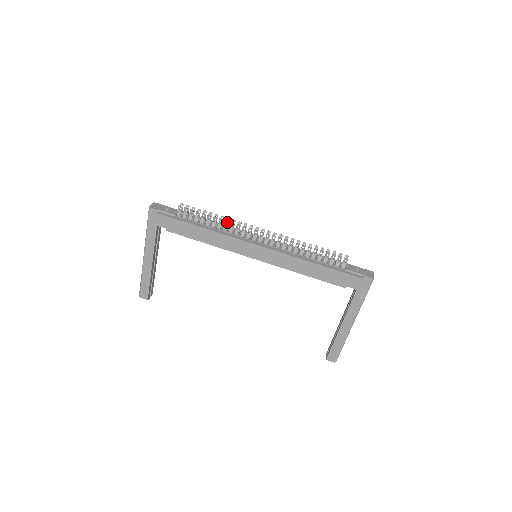
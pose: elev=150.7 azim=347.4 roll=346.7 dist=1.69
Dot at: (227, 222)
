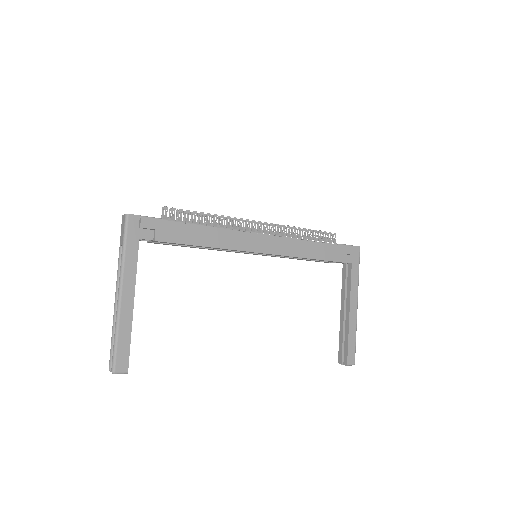
Dot at: occluded
